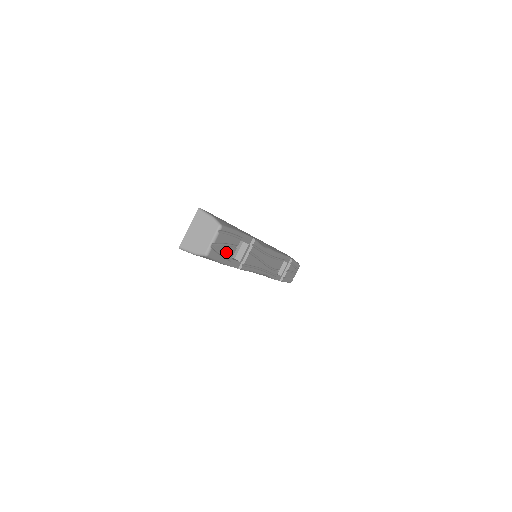
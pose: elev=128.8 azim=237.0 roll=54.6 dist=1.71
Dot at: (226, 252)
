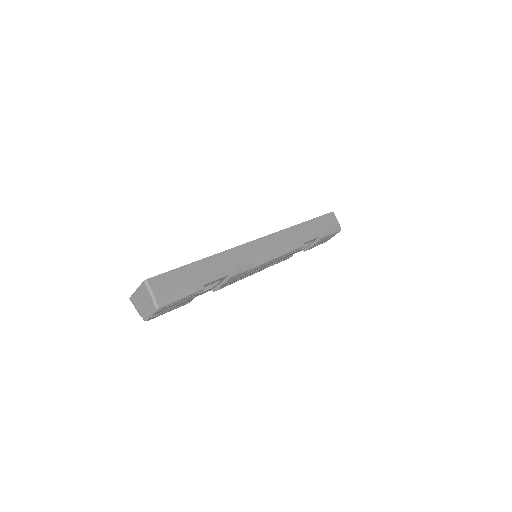
Dot at: (178, 305)
